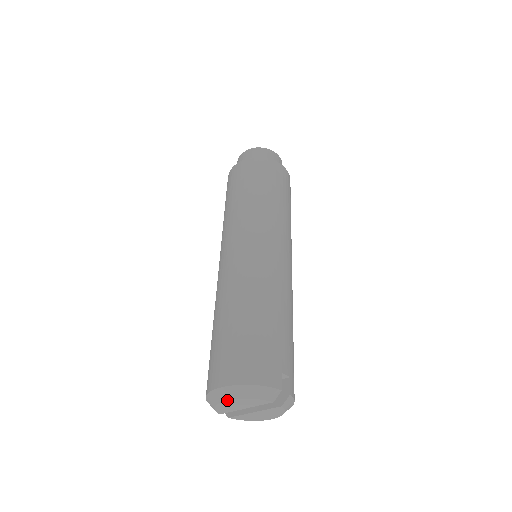
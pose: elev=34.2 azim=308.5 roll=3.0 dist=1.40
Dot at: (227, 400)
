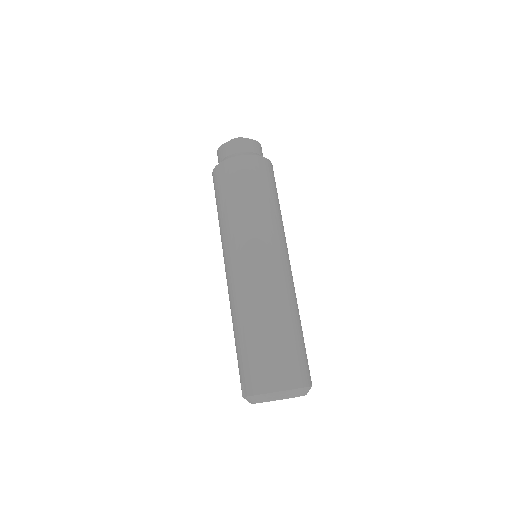
Dot at: (288, 398)
